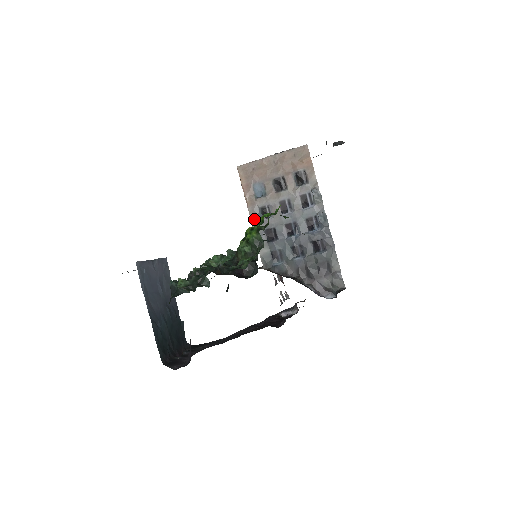
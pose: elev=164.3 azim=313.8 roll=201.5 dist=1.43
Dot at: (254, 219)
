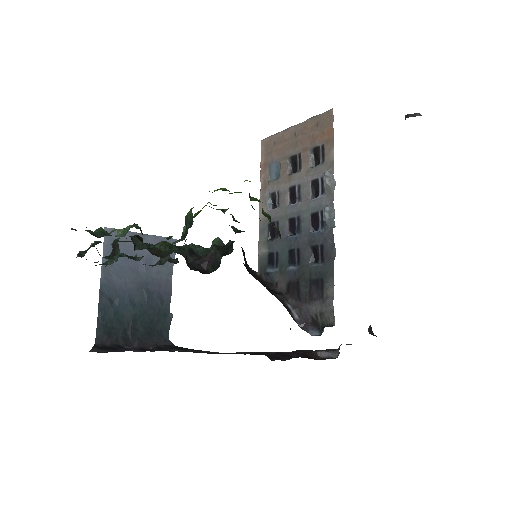
Dot at: occluded
